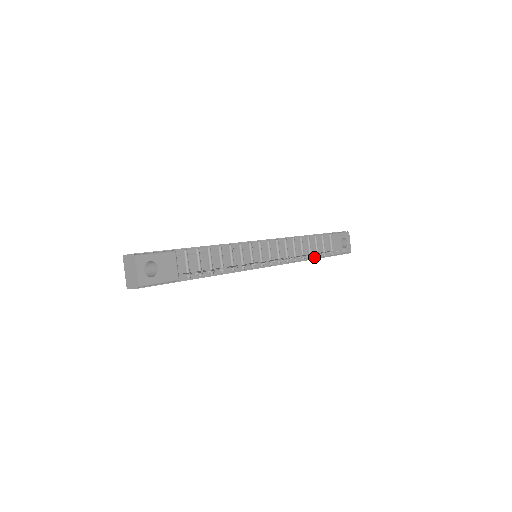
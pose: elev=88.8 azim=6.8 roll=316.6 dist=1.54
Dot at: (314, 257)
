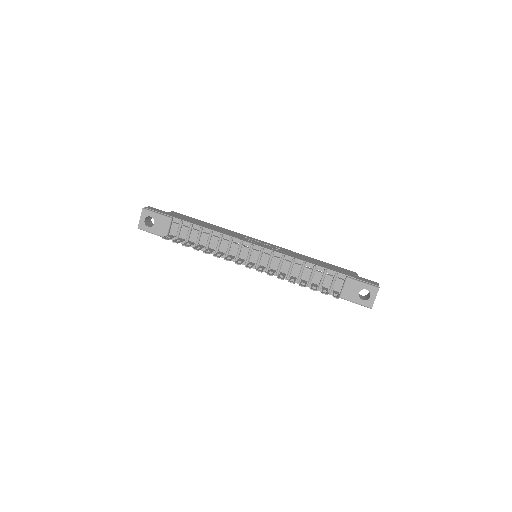
Dot at: occluded
